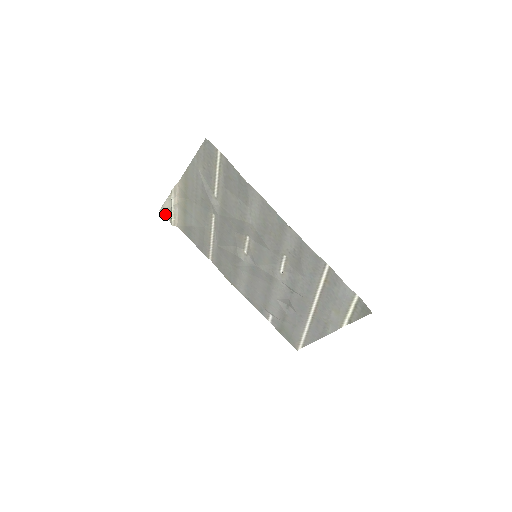
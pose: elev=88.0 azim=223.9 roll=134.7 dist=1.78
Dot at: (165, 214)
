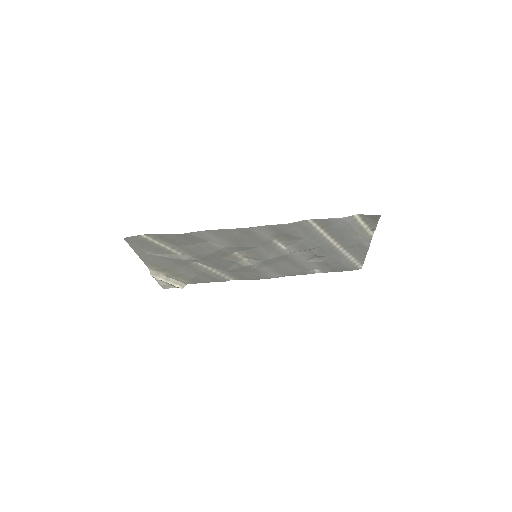
Dot at: (169, 287)
